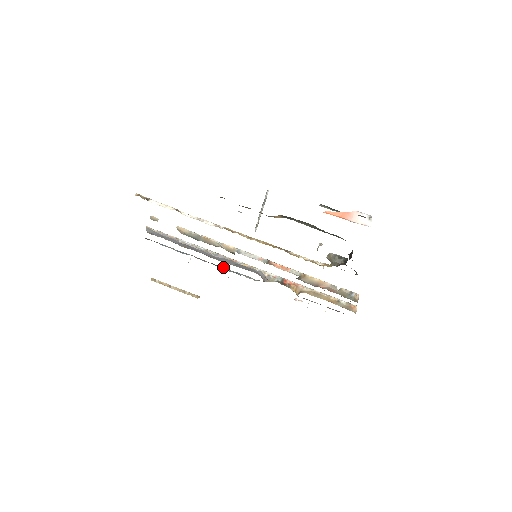
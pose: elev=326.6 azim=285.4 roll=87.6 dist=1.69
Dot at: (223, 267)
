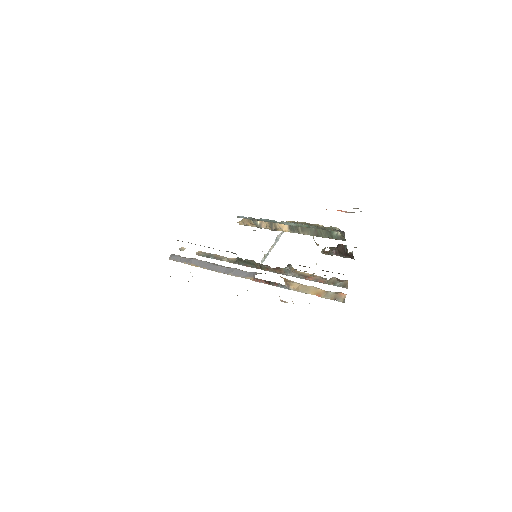
Dot at: occluded
